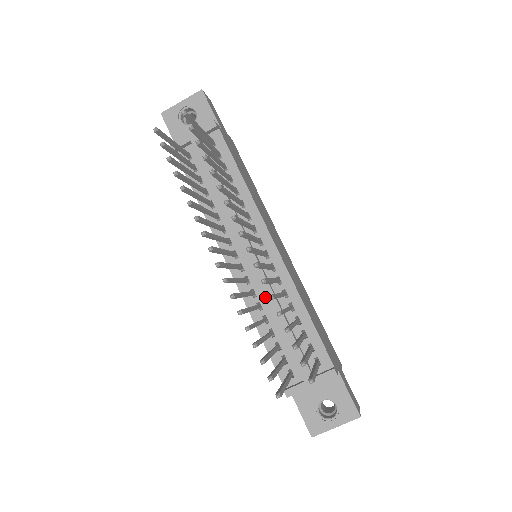
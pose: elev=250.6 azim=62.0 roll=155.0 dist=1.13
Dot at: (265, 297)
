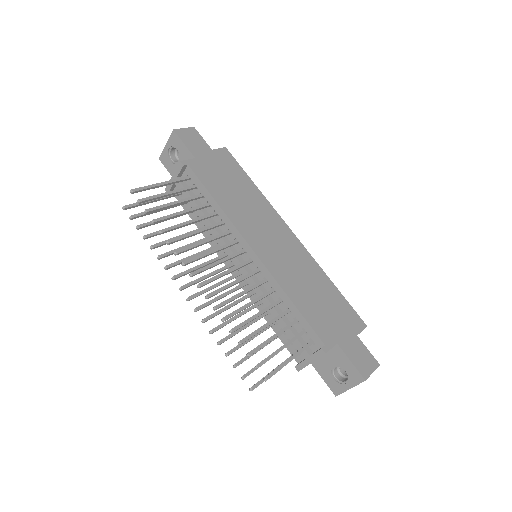
Dot at: occluded
